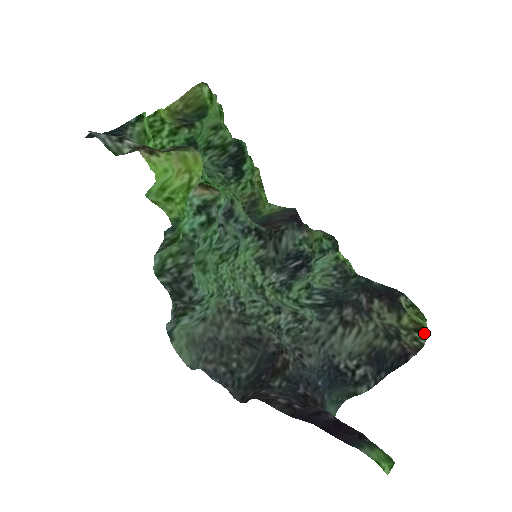
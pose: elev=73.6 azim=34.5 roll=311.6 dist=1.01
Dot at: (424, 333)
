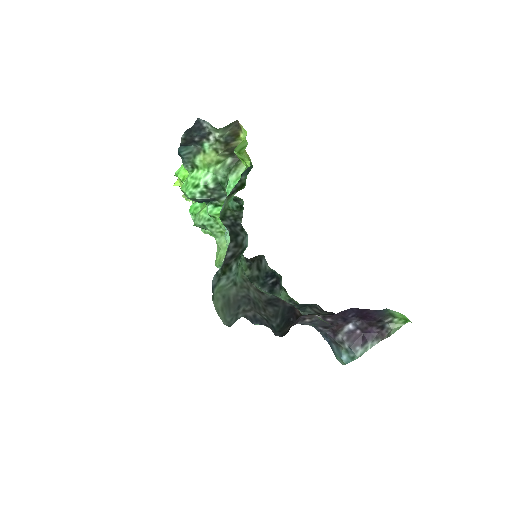
Dot at: occluded
